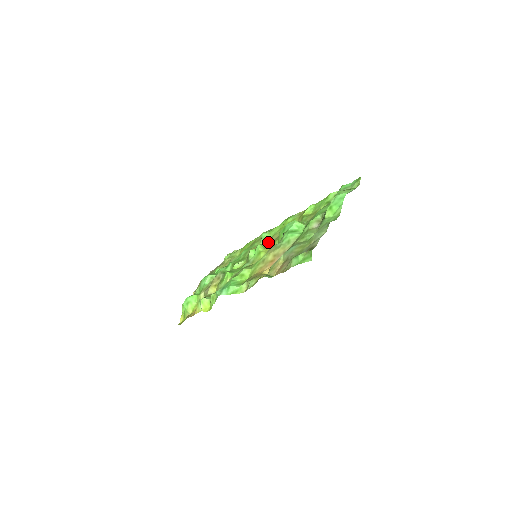
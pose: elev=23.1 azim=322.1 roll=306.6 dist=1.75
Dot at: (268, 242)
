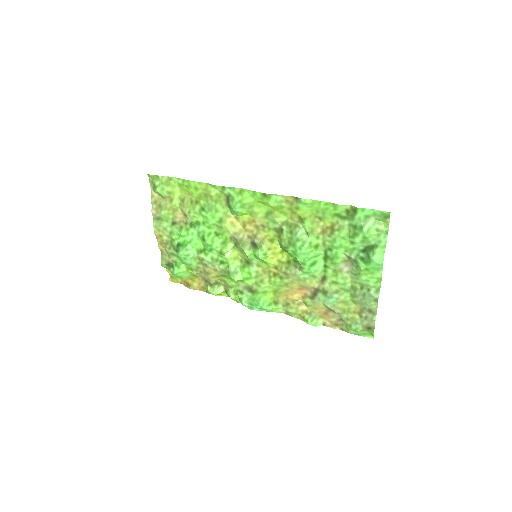
Dot at: (250, 222)
